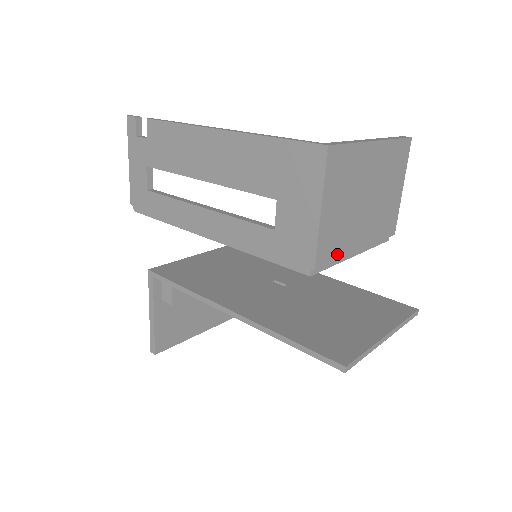
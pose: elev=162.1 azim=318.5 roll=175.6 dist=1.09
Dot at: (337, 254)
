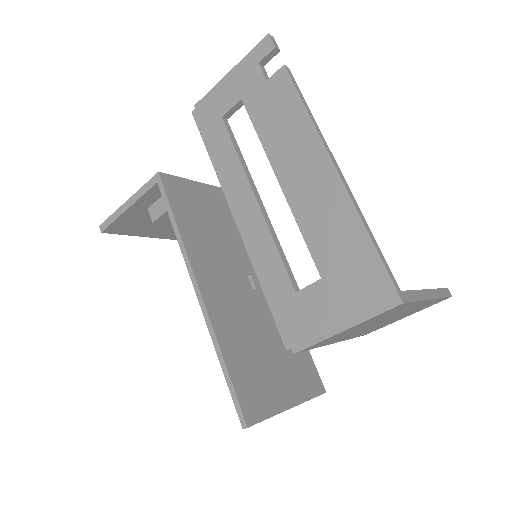
Dot at: (319, 346)
